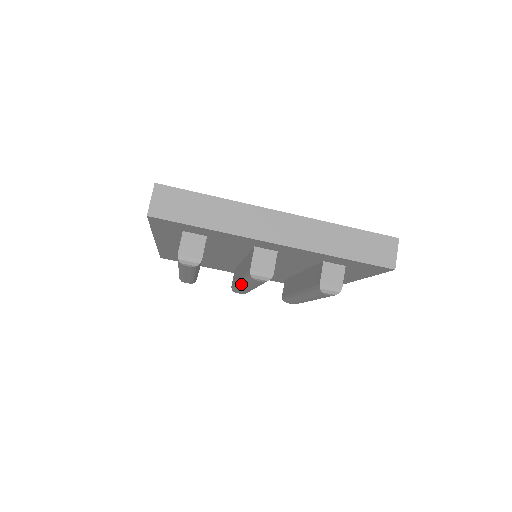
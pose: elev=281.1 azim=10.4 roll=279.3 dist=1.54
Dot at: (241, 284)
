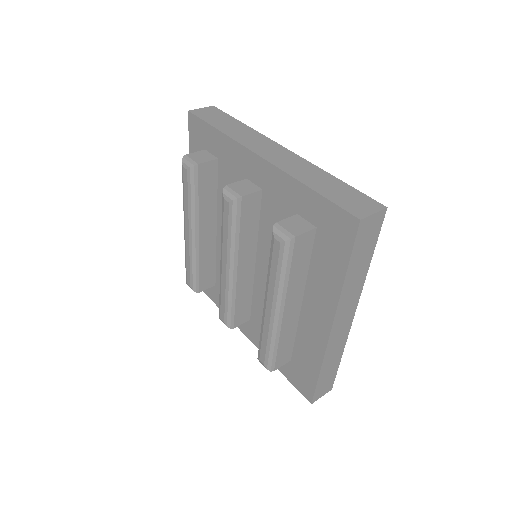
Dot at: (221, 256)
